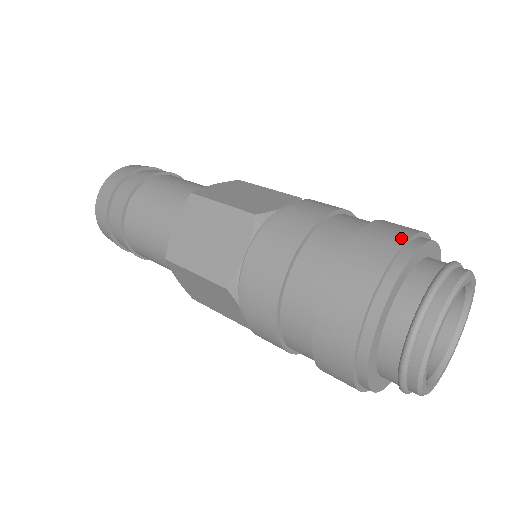
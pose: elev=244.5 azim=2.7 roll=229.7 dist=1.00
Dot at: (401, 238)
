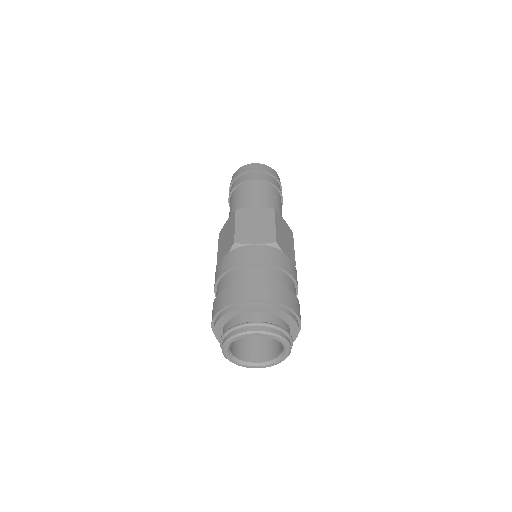
Dot at: (247, 297)
